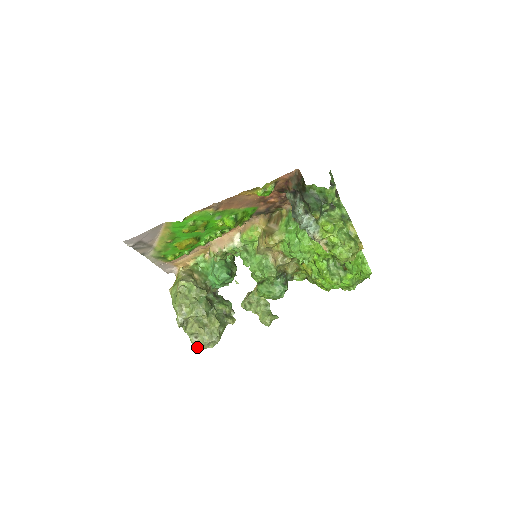
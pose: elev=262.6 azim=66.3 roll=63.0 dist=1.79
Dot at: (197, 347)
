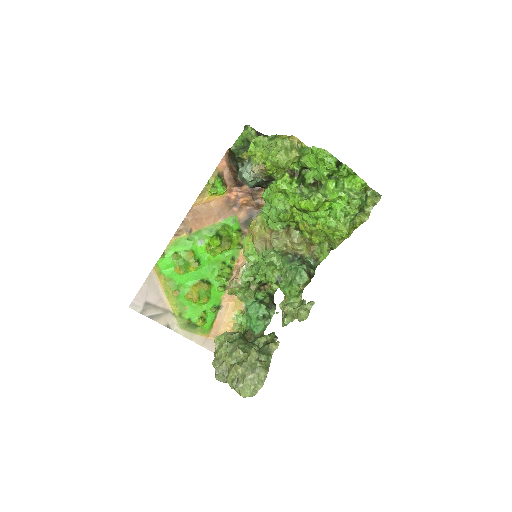
Dot at: (243, 393)
